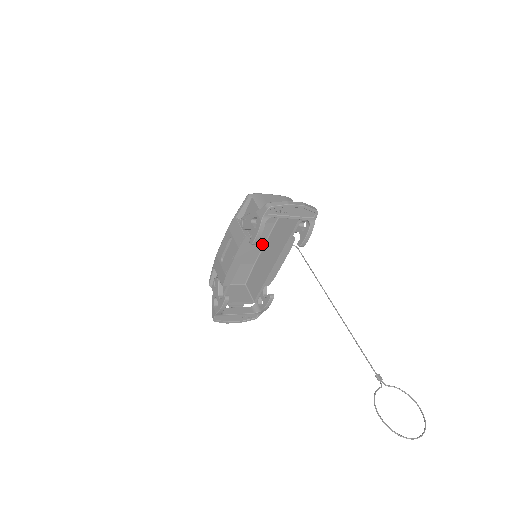
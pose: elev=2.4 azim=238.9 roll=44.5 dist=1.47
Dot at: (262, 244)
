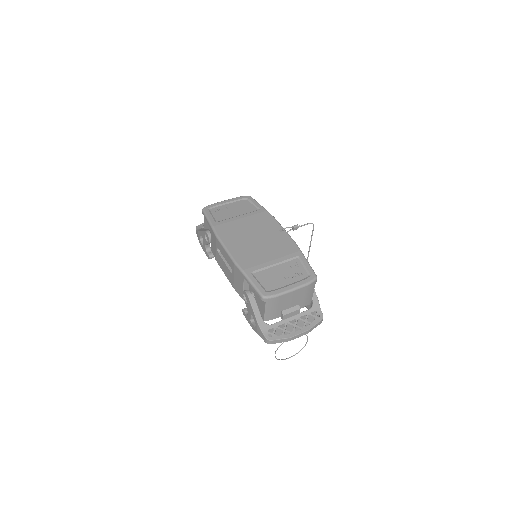
Dot at: (272, 236)
